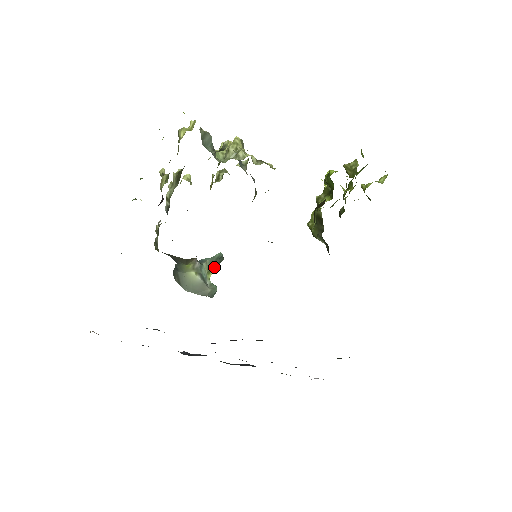
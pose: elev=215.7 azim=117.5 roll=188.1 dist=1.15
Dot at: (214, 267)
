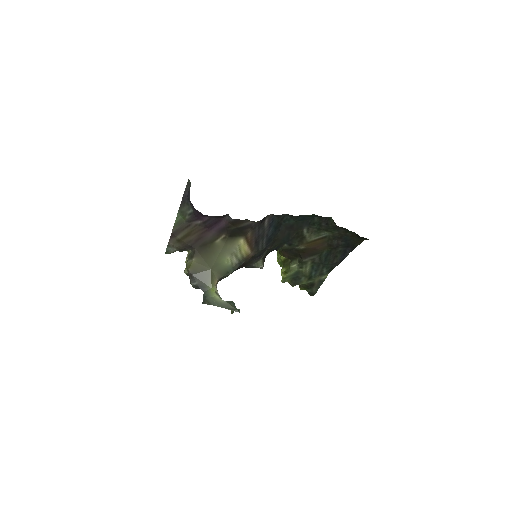
Dot at: occluded
